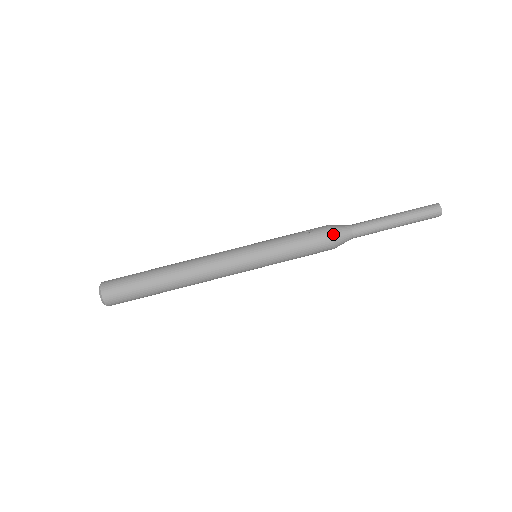
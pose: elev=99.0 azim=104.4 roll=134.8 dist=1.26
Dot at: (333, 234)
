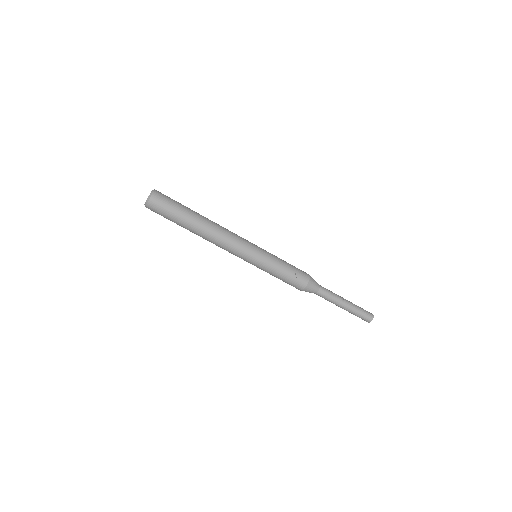
Dot at: (305, 288)
